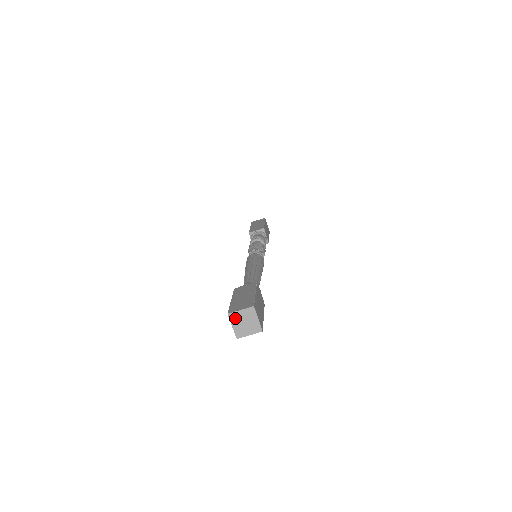
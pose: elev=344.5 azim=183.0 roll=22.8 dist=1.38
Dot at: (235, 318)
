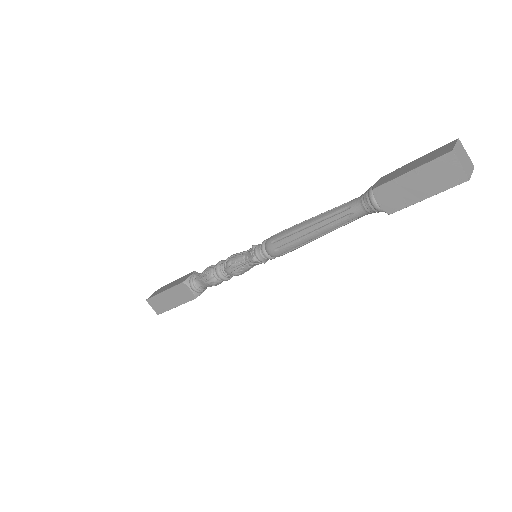
Dot at: (457, 155)
